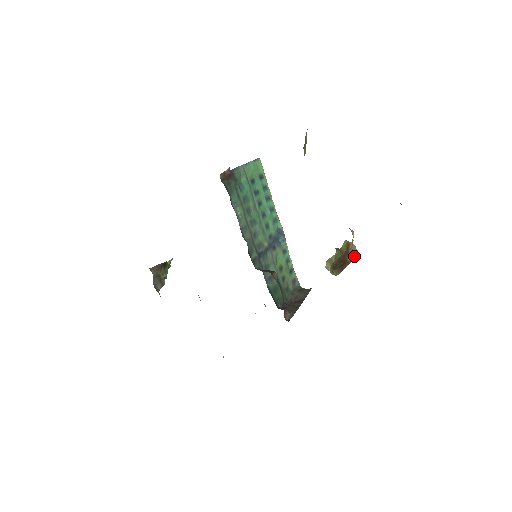
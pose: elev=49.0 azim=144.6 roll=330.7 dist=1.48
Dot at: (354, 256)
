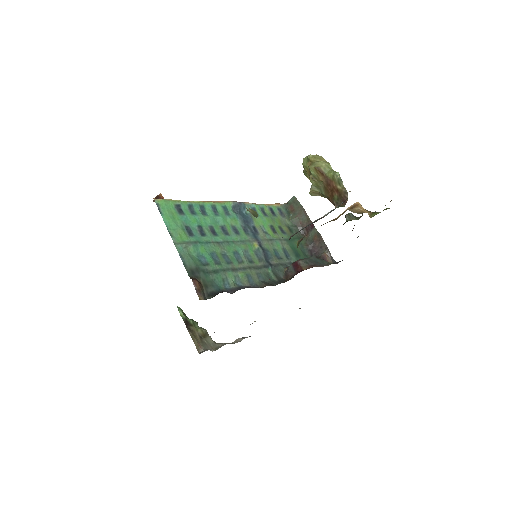
Dot at: (340, 180)
